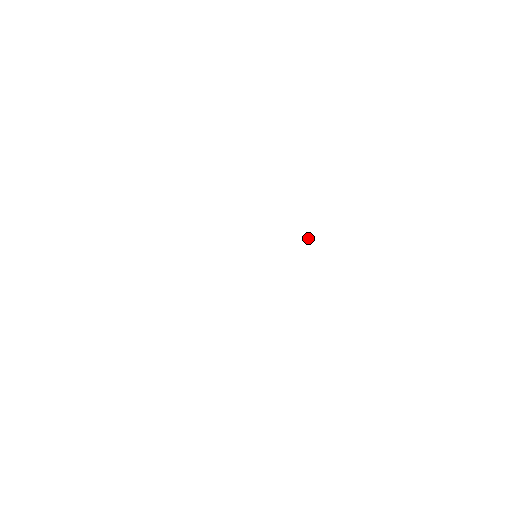
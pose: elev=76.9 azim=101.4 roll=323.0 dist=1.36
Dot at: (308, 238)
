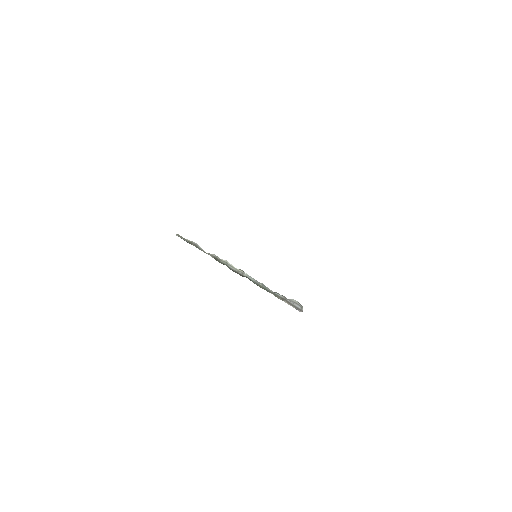
Dot at: occluded
